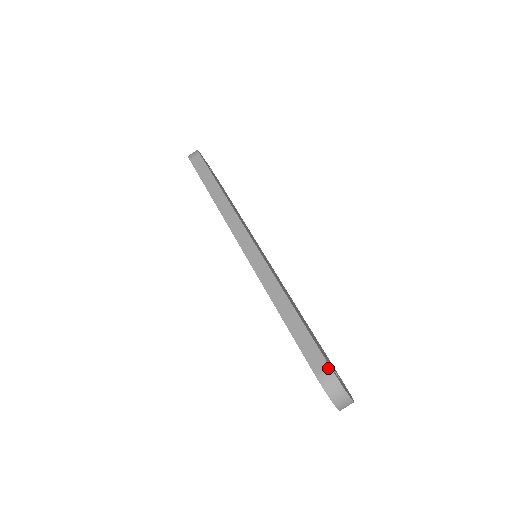
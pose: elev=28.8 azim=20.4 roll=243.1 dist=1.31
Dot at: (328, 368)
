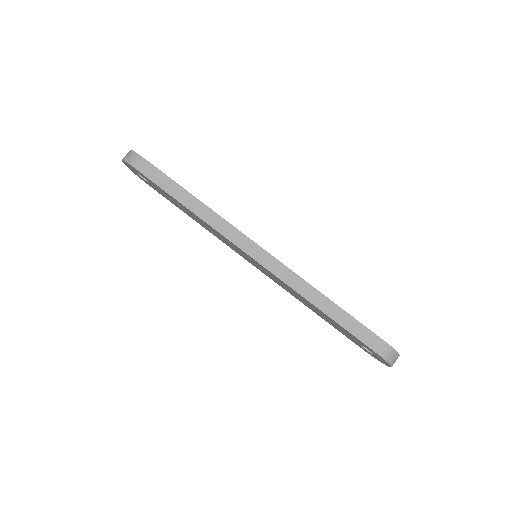
Dot at: (383, 343)
